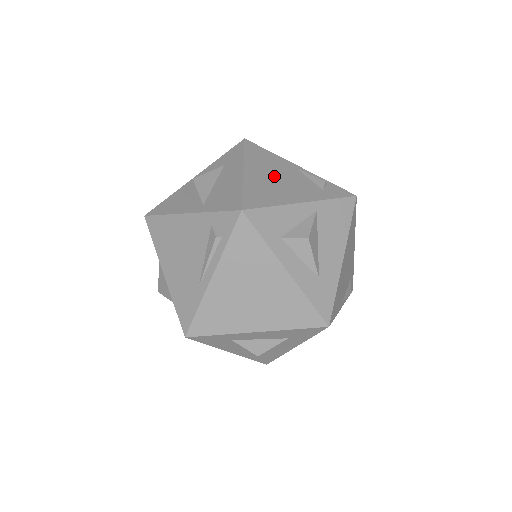
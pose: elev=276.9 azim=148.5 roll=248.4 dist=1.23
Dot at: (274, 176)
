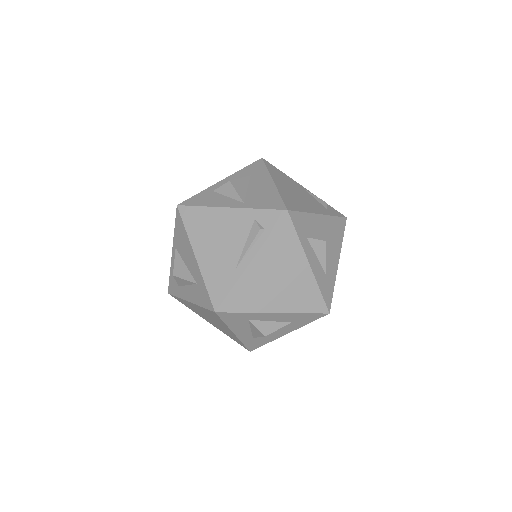
Dot at: (294, 191)
